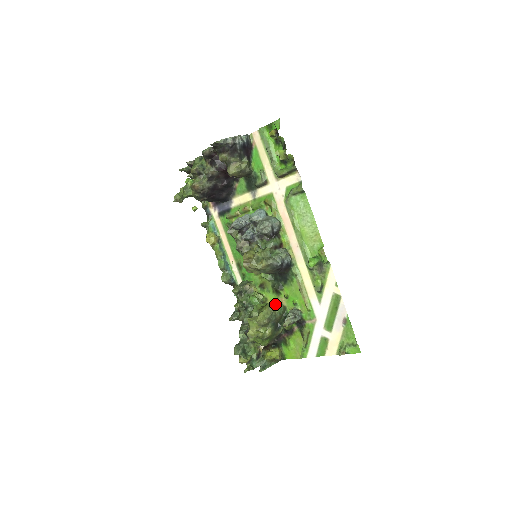
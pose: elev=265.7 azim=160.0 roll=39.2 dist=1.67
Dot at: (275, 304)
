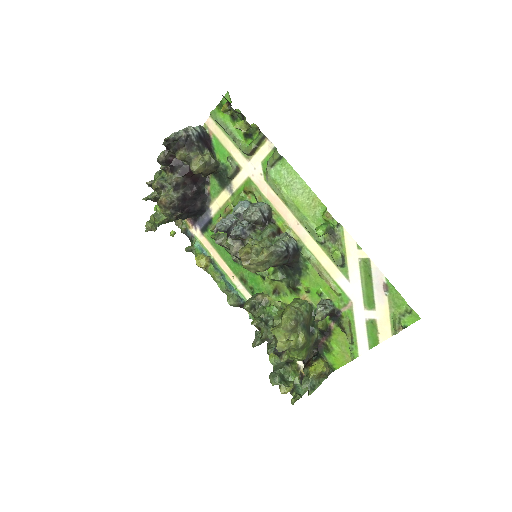
Dot at: (297, 302)
